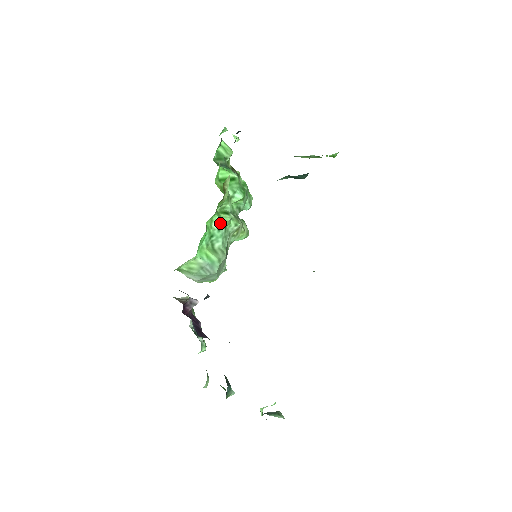
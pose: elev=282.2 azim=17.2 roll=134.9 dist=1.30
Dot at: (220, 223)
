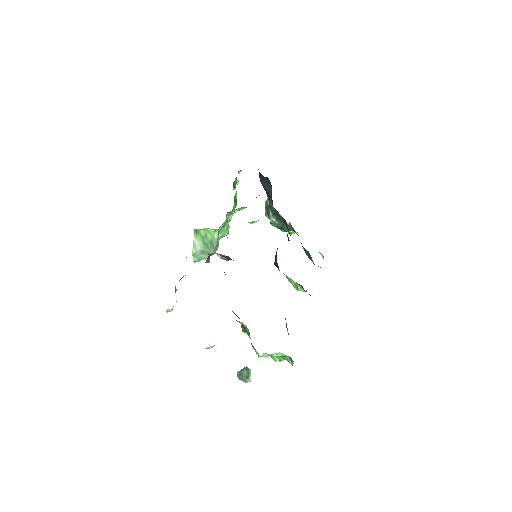
Dot at: occluded
